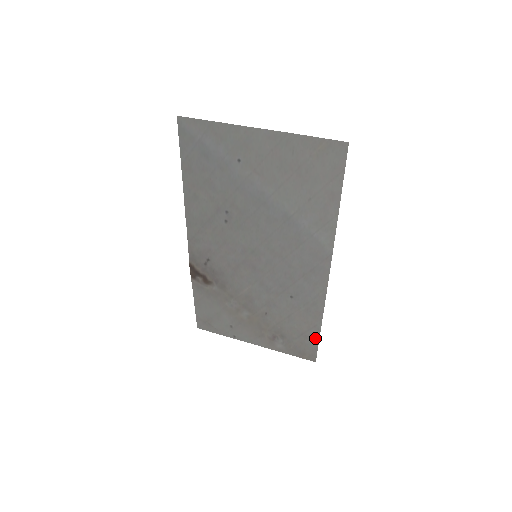
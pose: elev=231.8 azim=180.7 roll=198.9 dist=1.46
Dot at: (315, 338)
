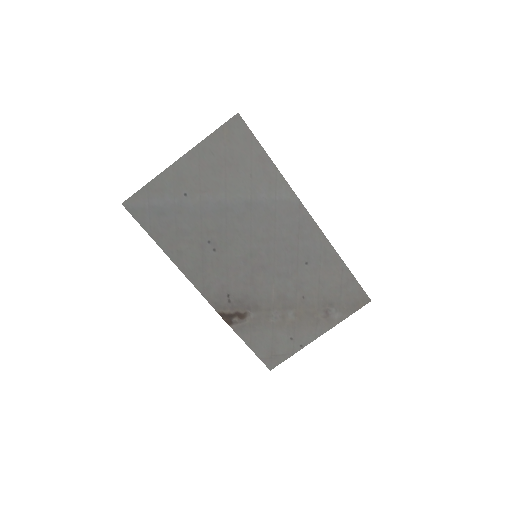
Dot at: (352, 280)
